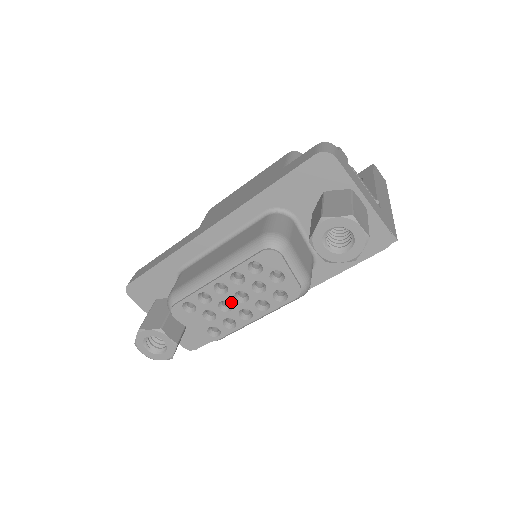
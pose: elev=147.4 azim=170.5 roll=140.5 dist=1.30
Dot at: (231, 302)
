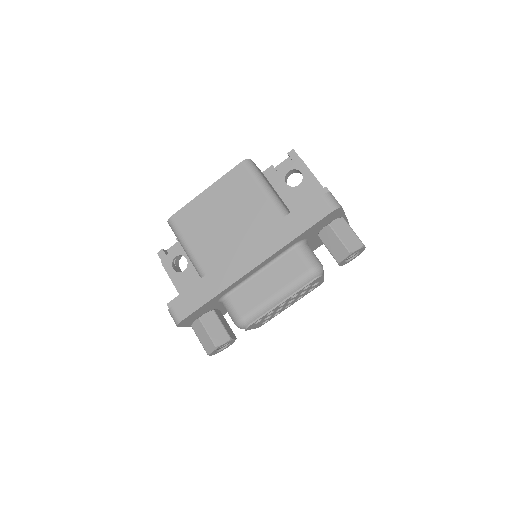
Dot at: (284, 306)
